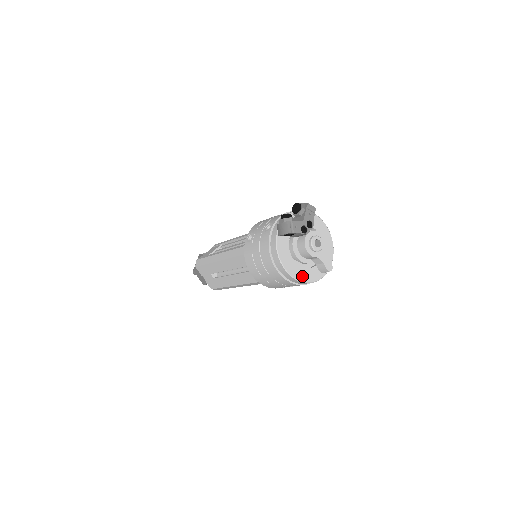
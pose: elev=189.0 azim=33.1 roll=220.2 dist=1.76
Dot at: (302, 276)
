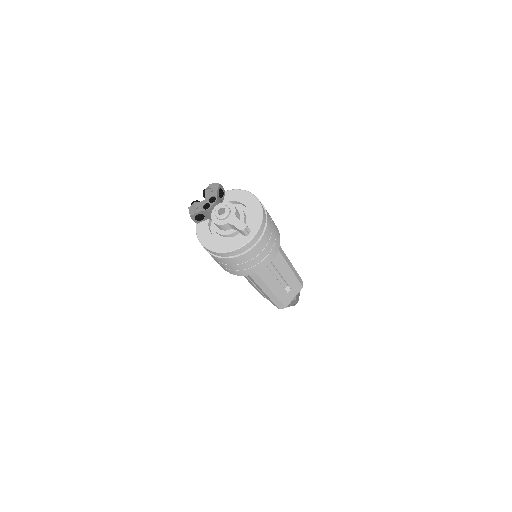
Dot at: (225, 247)
